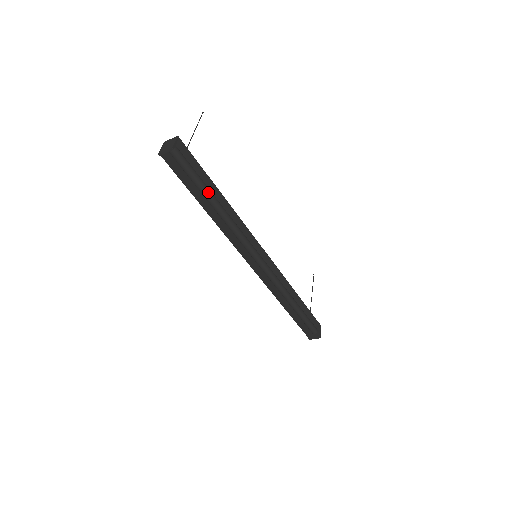
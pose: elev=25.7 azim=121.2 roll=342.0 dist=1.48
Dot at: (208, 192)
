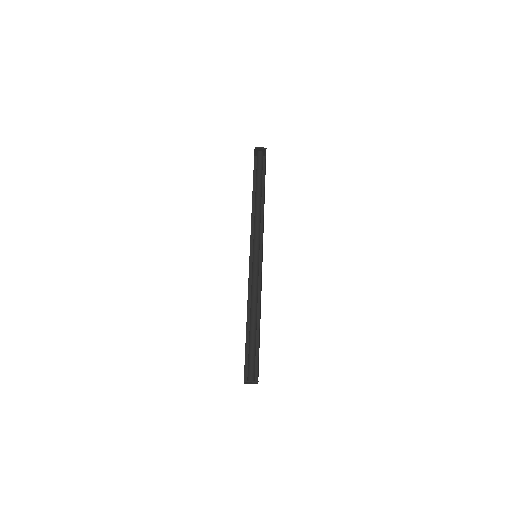
Dot at: (261, 188)
